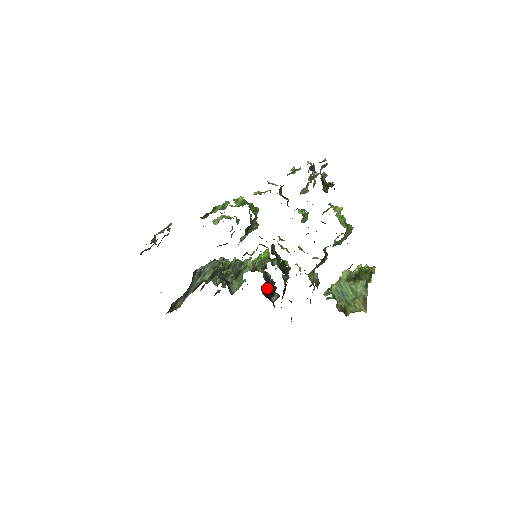
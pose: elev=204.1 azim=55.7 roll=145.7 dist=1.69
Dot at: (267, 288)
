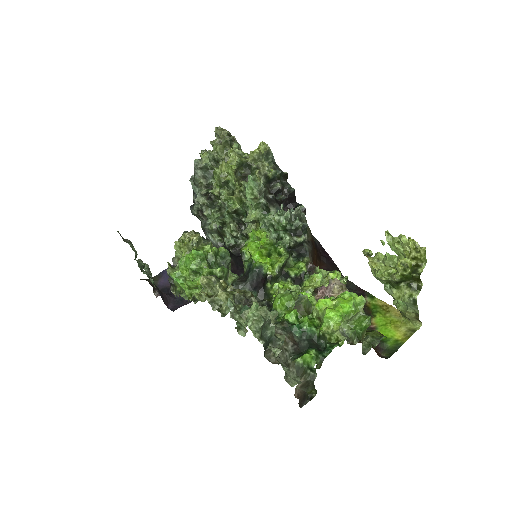
Dot at: (284, 205)
